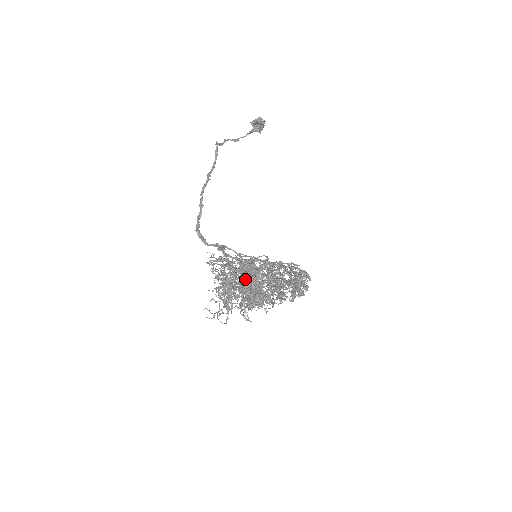
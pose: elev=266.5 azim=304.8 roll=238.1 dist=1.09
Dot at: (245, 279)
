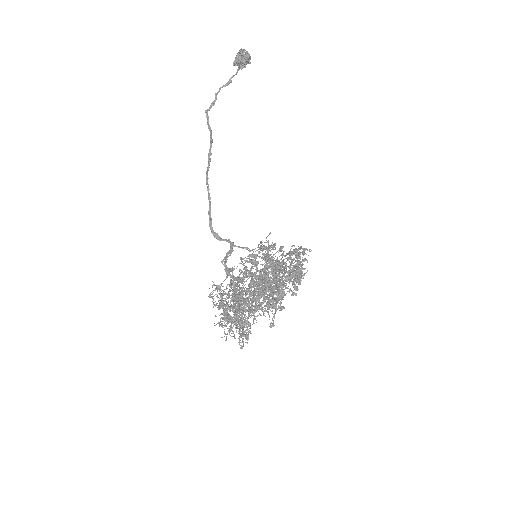
Dot at: occluded
